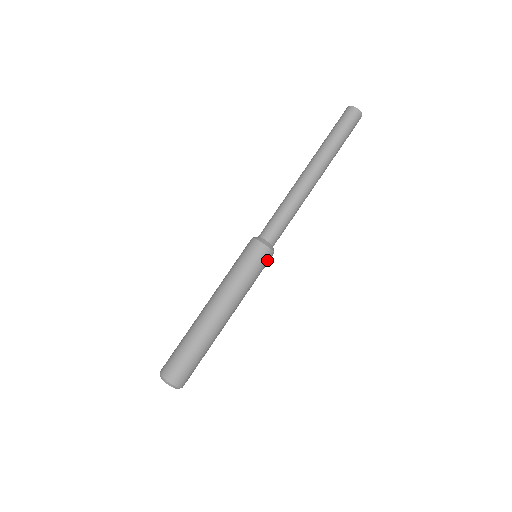
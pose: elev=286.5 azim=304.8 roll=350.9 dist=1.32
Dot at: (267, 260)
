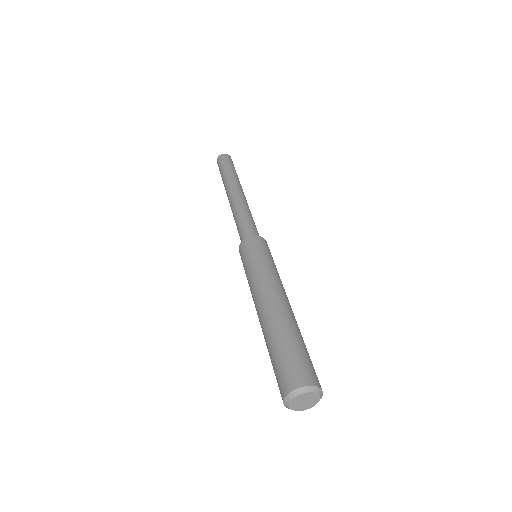
Dot at: (268, 247)
